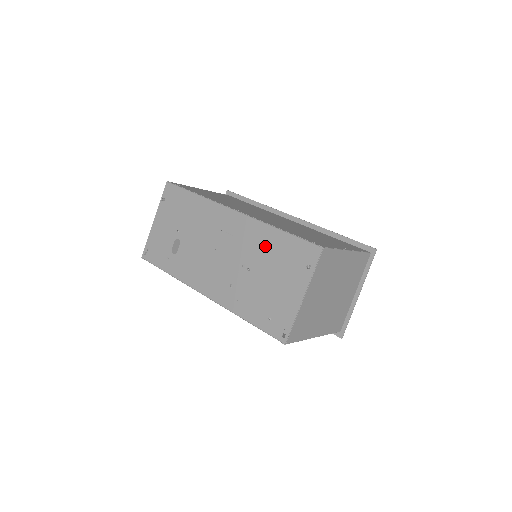
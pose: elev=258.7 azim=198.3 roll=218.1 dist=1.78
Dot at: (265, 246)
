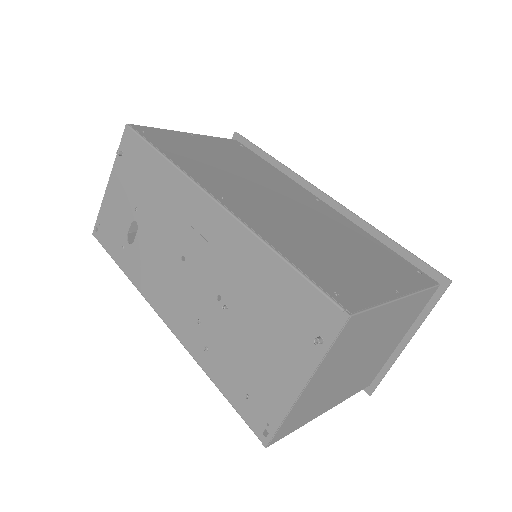
Dot at: (254, 277)
